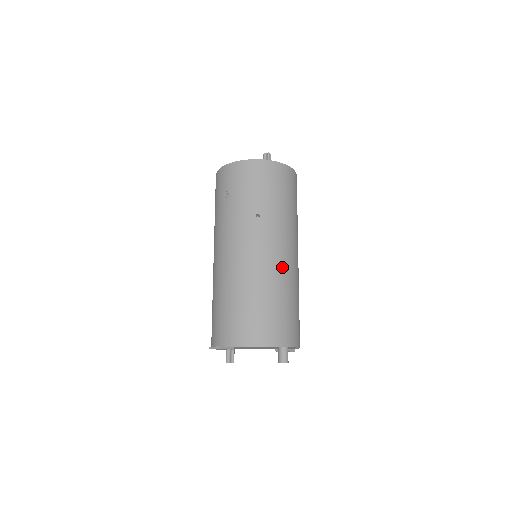
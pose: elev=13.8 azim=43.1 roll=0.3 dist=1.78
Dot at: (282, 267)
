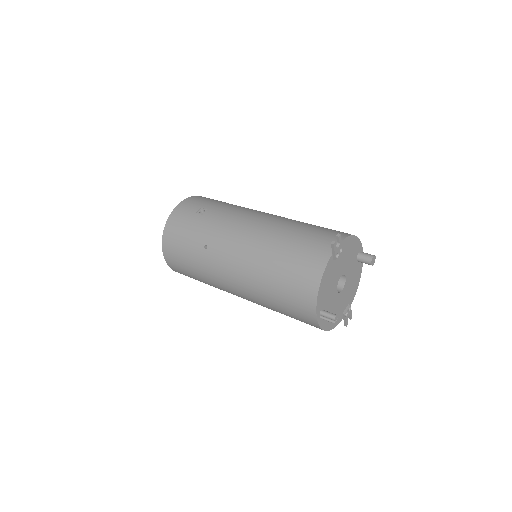
Dot at: occluded
